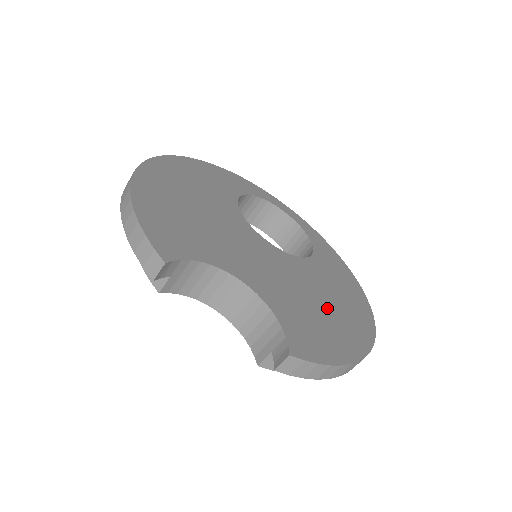
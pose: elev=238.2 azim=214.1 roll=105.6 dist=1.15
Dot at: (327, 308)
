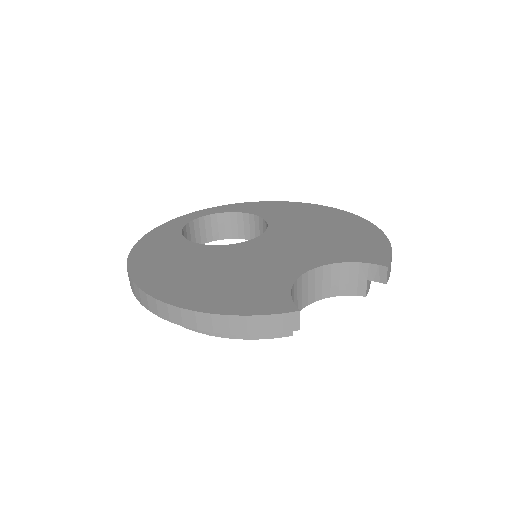
Dot at: (329, 230)
